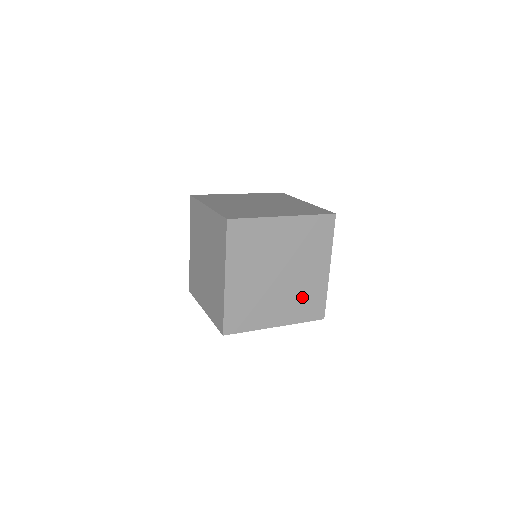
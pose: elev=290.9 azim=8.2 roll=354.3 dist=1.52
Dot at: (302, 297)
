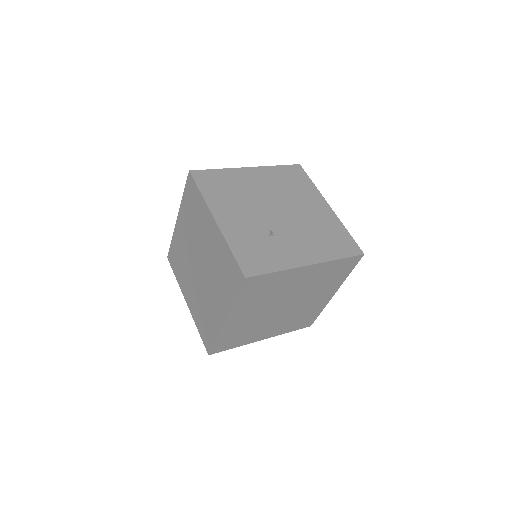
Dot at: (322, 282)
